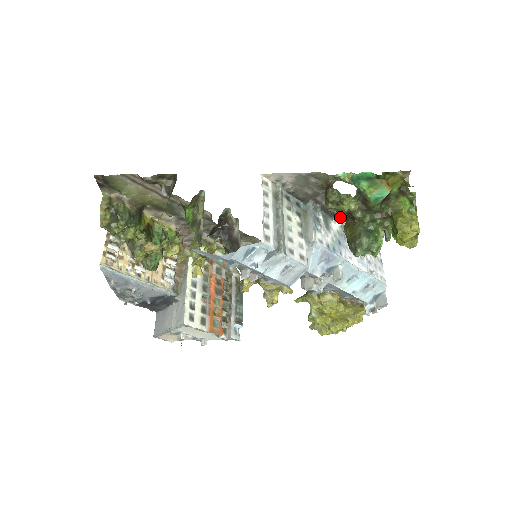
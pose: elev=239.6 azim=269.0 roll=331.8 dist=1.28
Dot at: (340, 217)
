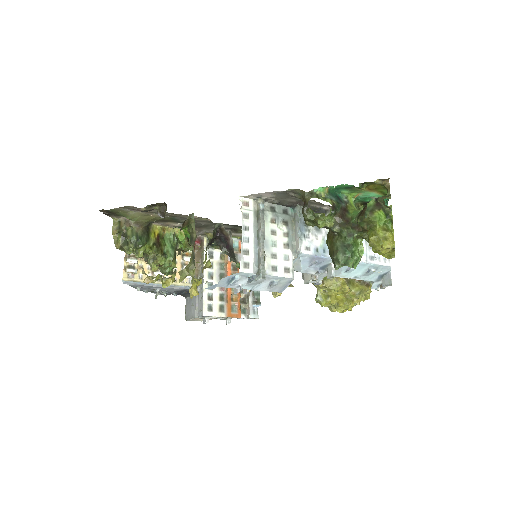
Dot at: occluded
